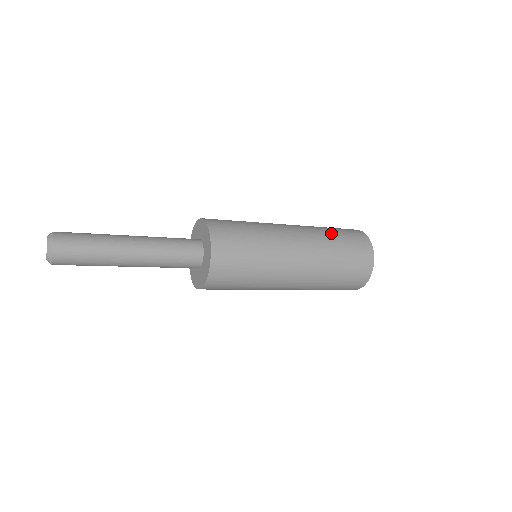
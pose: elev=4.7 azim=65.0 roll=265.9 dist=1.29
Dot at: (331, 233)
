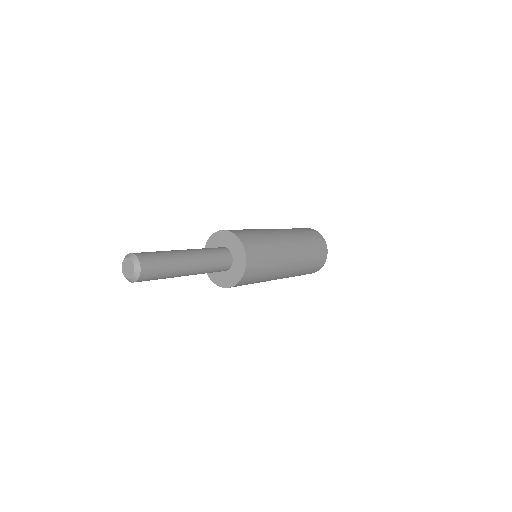
Dot at: (307, 241)
